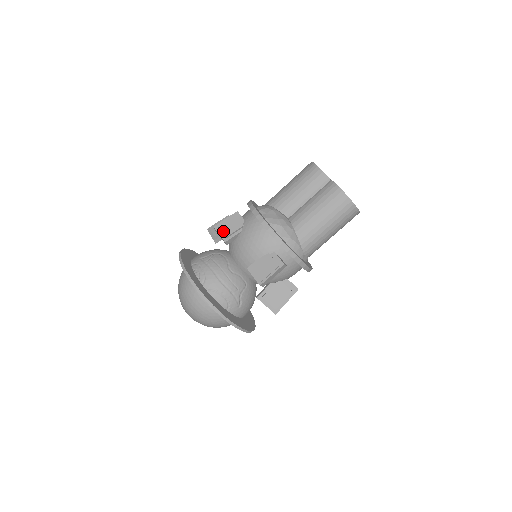
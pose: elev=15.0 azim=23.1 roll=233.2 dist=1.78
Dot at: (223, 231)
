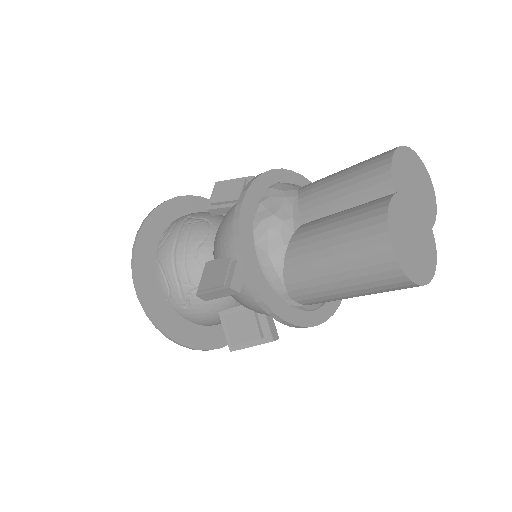
Dot at: (215, 193)
